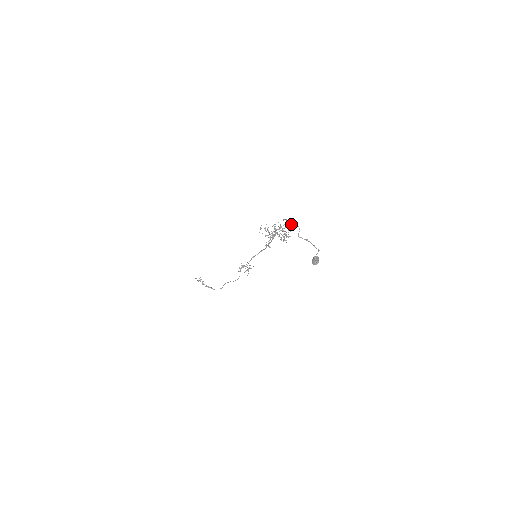
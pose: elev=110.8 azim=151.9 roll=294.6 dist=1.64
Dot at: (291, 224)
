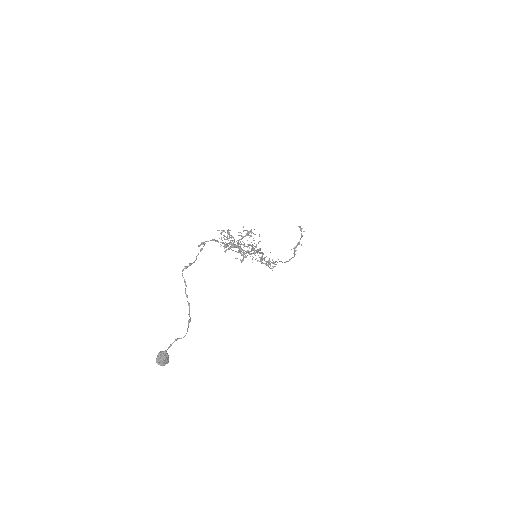
Dot at: (194, 261)
